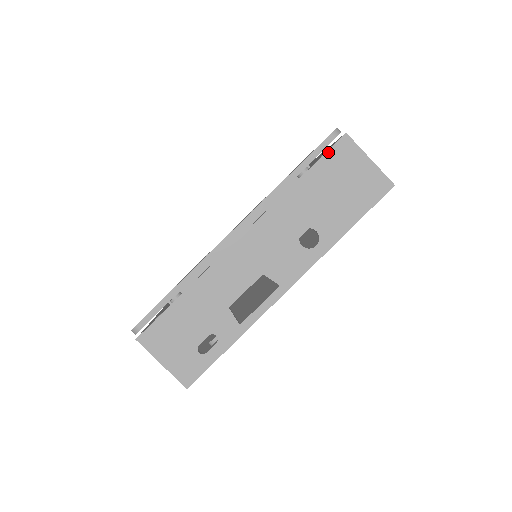
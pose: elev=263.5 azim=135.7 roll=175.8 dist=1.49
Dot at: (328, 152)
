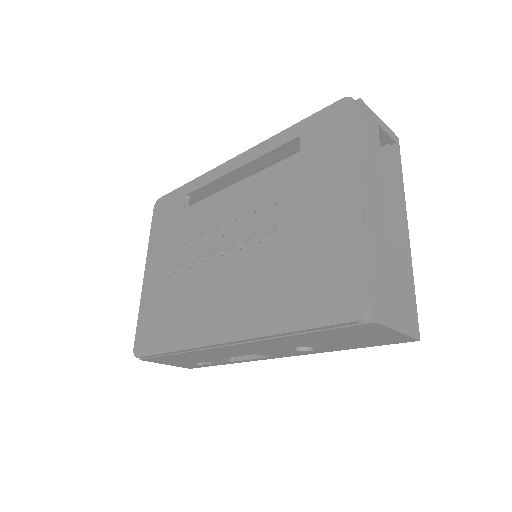
Dot at: (344, 328)
